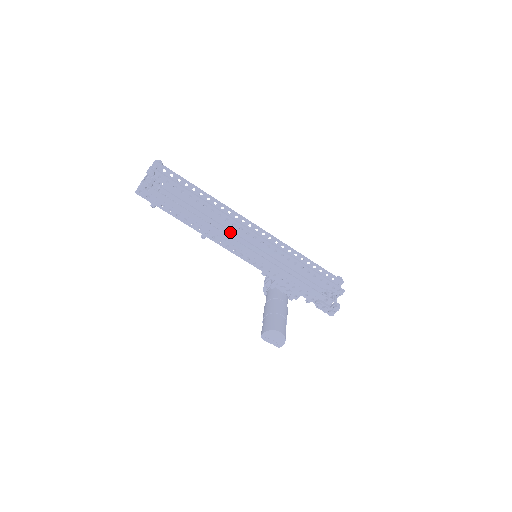
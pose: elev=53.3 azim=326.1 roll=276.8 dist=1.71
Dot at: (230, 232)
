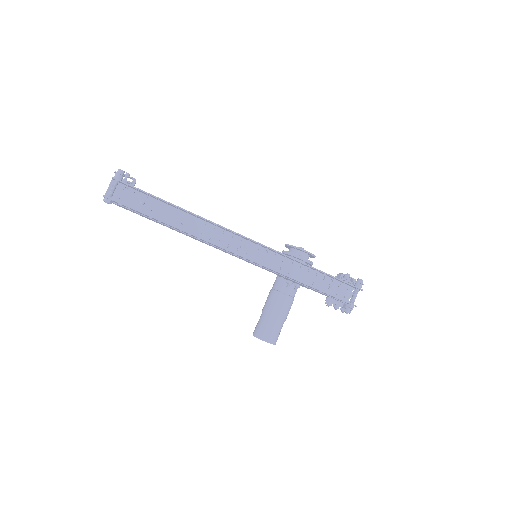
Dot at: occluded
